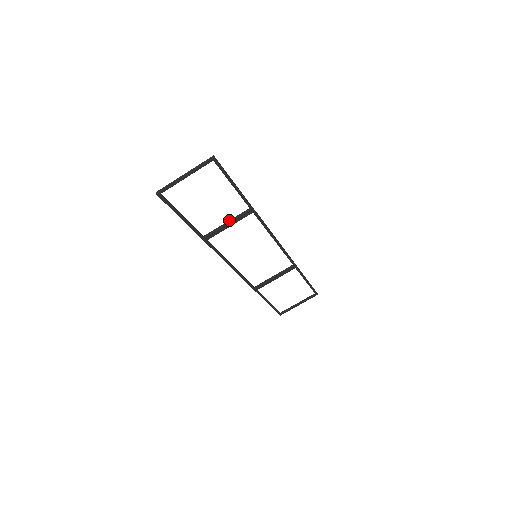
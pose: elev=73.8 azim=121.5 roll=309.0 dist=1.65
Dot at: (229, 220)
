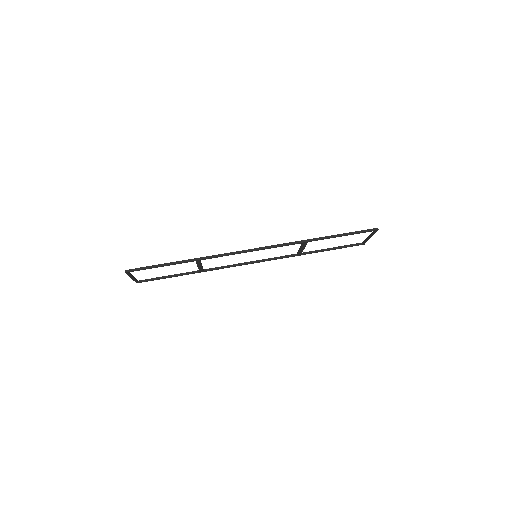
Dot at: occluded
